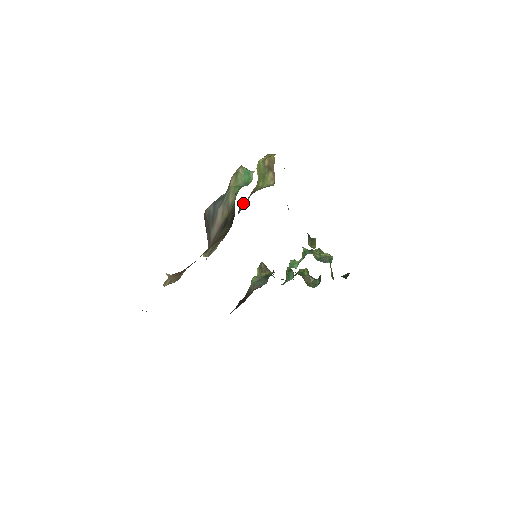
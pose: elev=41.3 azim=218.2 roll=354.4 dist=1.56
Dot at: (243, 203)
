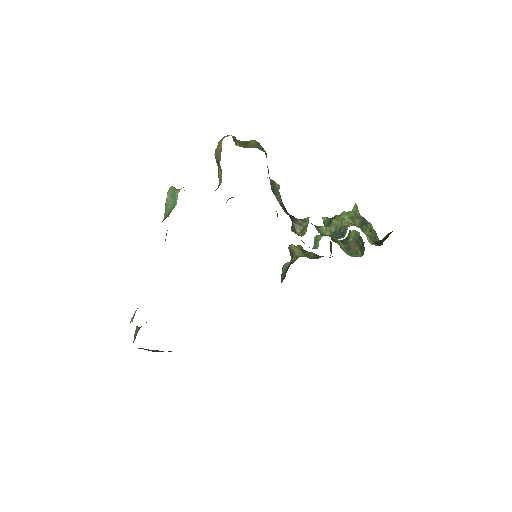
Dot at: (227, 200)
